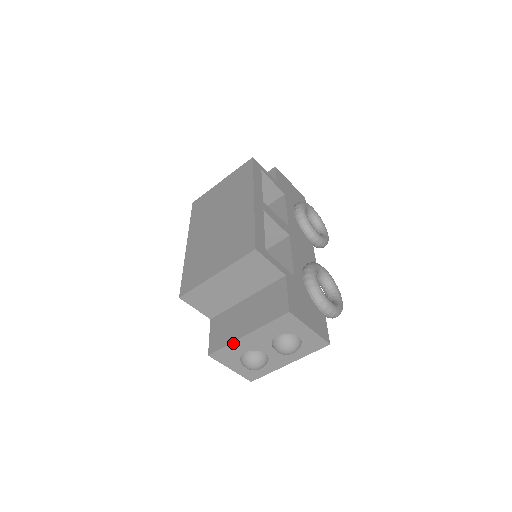
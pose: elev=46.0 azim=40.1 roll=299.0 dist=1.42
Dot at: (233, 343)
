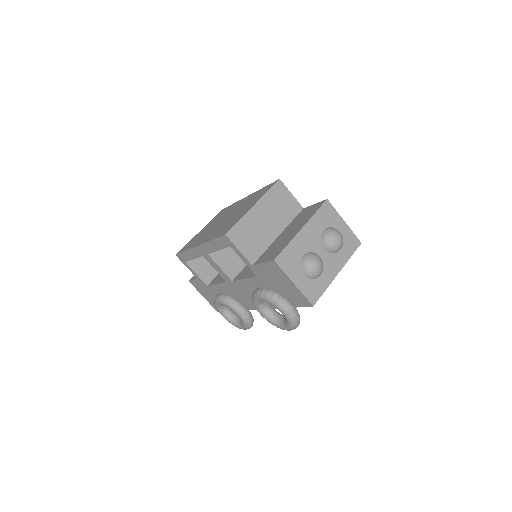
Dot at: (293, 241)
